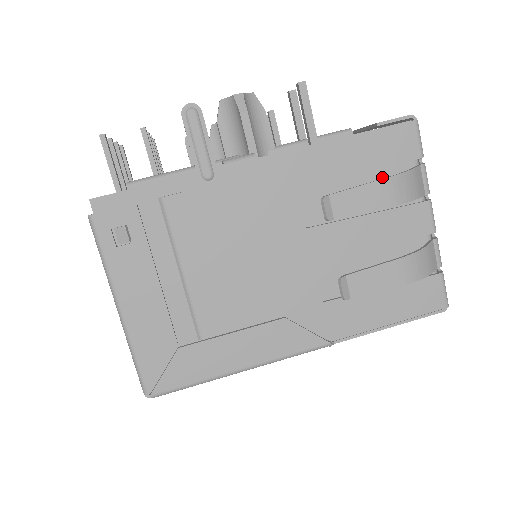
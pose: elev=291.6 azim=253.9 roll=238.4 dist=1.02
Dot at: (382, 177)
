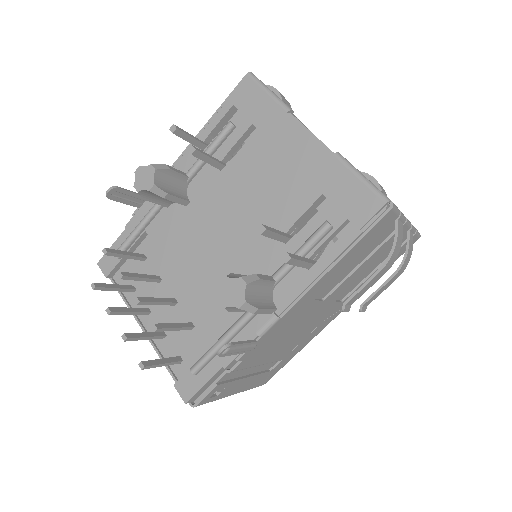
Dot at: occluded
